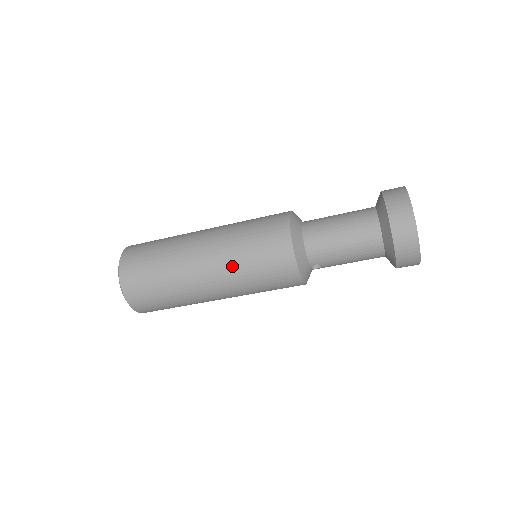
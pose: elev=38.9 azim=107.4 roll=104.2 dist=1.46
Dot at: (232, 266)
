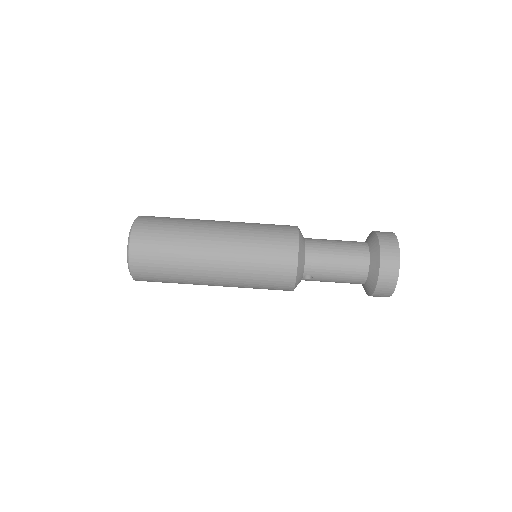
Dot at: (241, 255)
